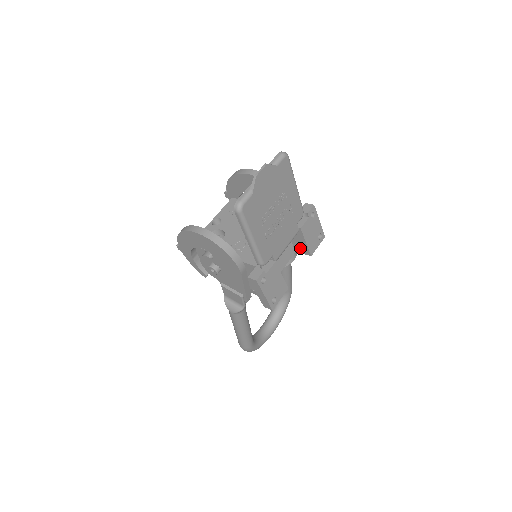
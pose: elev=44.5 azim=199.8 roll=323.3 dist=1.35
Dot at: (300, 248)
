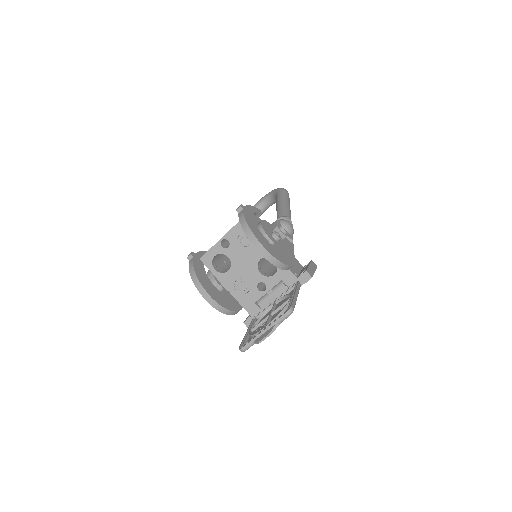
Dot at: occluded
